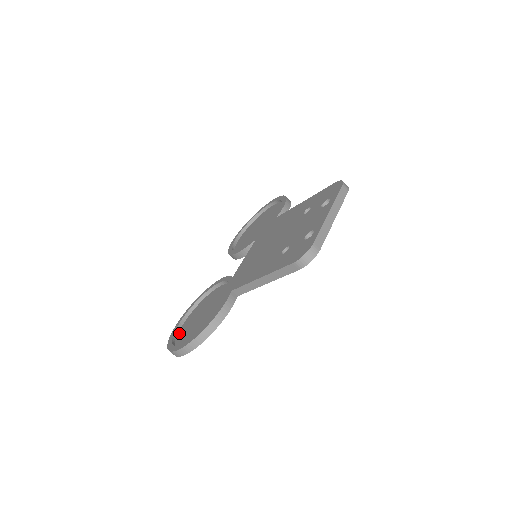
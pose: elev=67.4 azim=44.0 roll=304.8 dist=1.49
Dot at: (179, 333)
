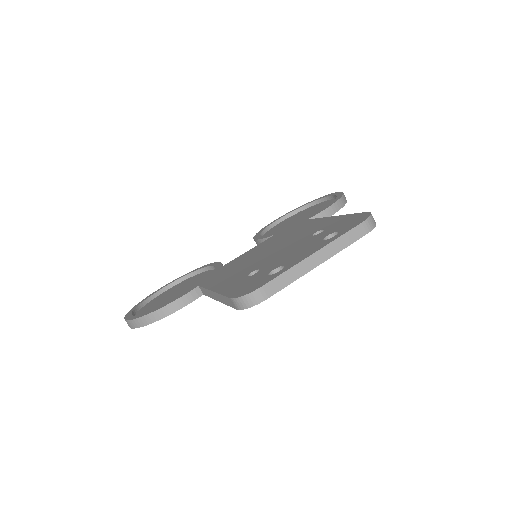
Dot at: (155, 298)
